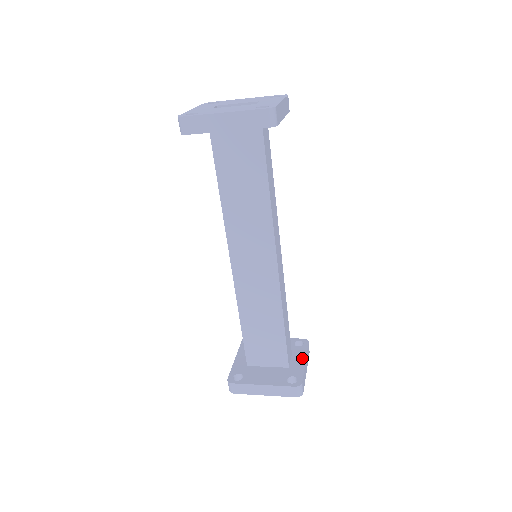
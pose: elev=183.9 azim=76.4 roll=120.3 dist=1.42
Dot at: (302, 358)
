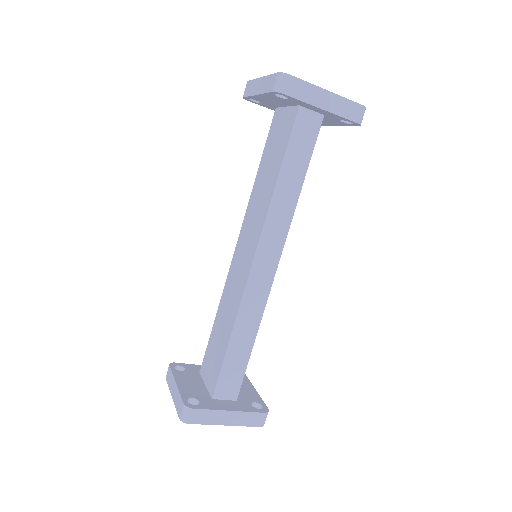
Dot at: (233, 407)
